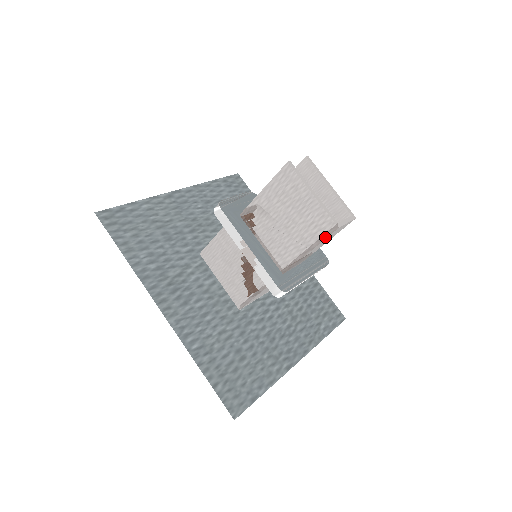
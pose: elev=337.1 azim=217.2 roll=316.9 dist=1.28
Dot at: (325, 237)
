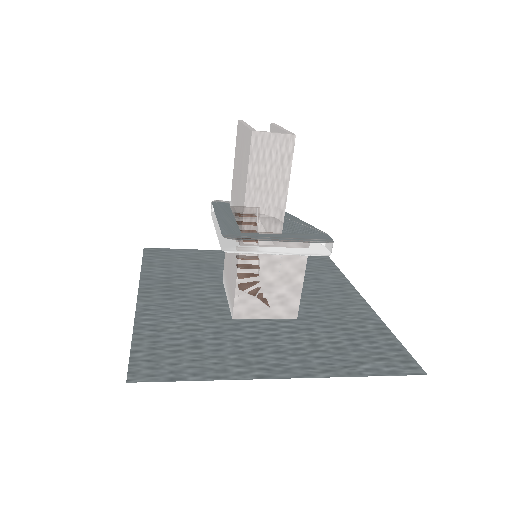
Dot at: (249, 152)
